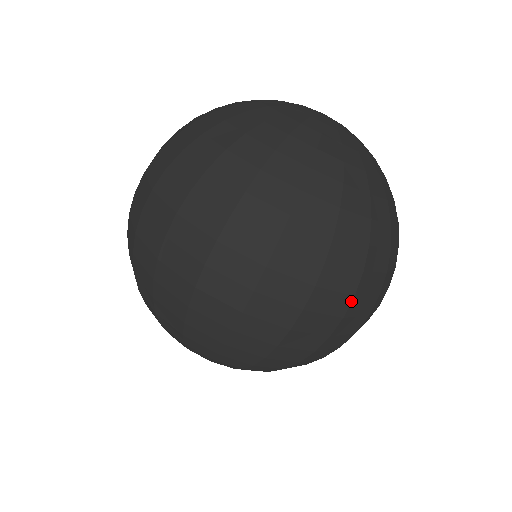
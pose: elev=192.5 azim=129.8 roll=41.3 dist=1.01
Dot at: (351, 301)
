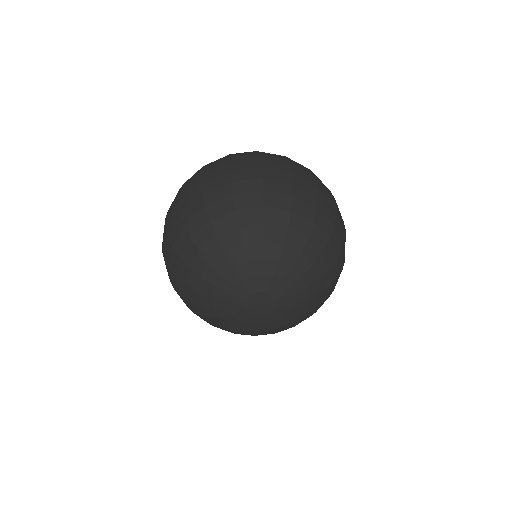
Dot at: (331, 193)
